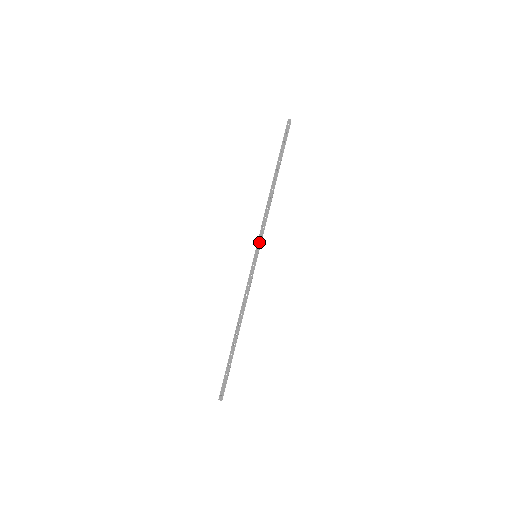
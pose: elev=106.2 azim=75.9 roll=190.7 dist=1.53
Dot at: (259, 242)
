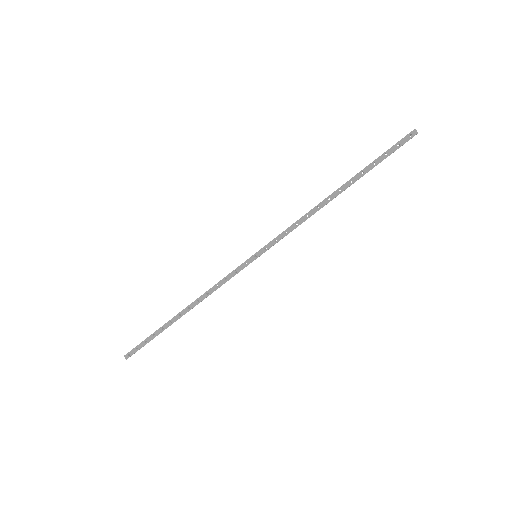
Dot at: (270, 245)
